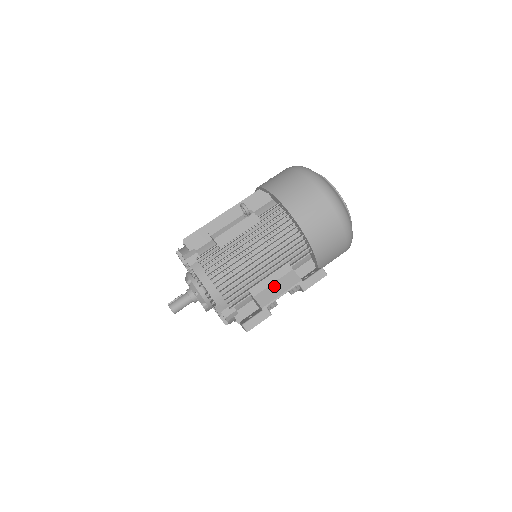
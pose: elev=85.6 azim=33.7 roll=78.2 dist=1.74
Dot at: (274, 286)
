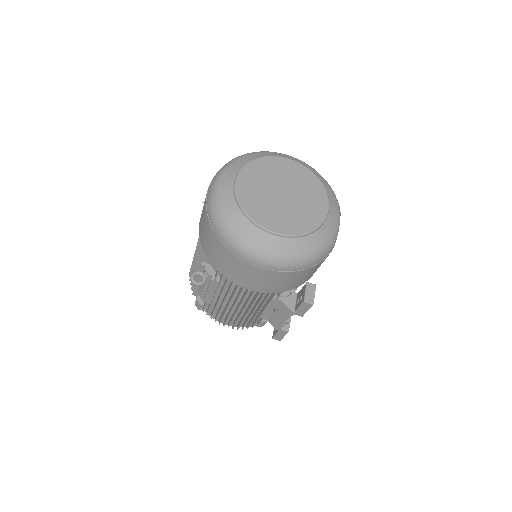
Dot at: (275, 313)
